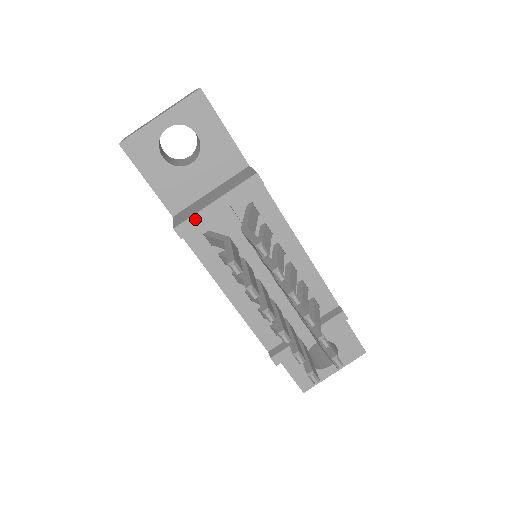
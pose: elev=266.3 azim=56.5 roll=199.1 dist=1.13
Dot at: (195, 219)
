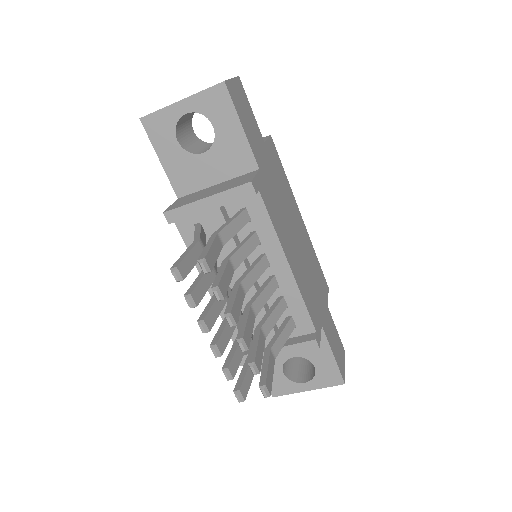
Dot at: (184, 210)
